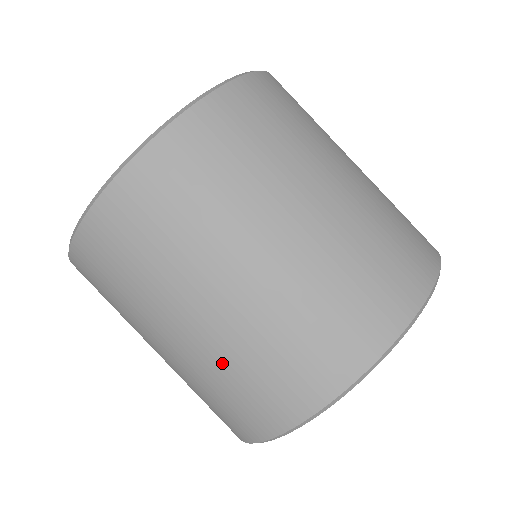
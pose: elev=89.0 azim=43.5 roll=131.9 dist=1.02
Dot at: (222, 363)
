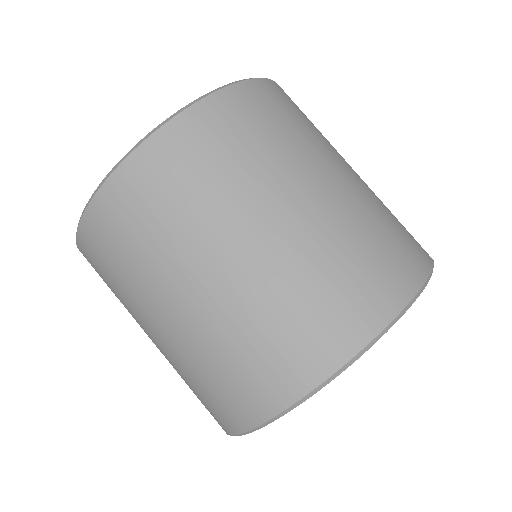
Dot at: (178, 373)
